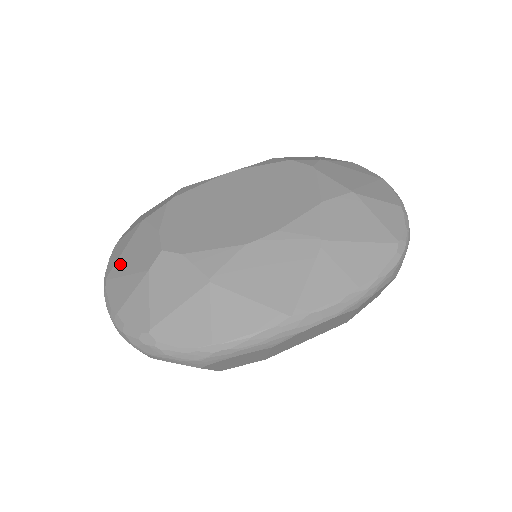
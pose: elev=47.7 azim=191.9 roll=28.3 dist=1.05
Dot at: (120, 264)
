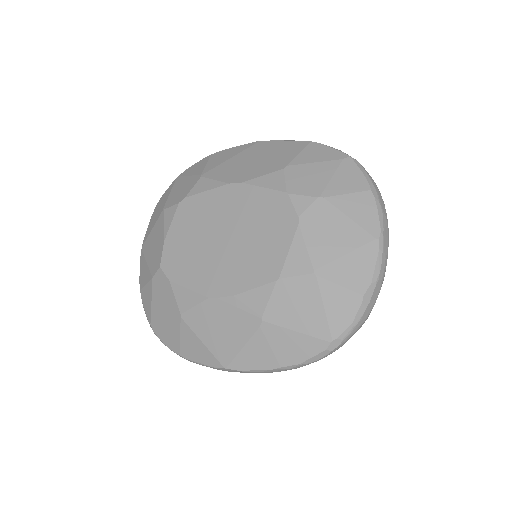
Dot at: (147, 244)
